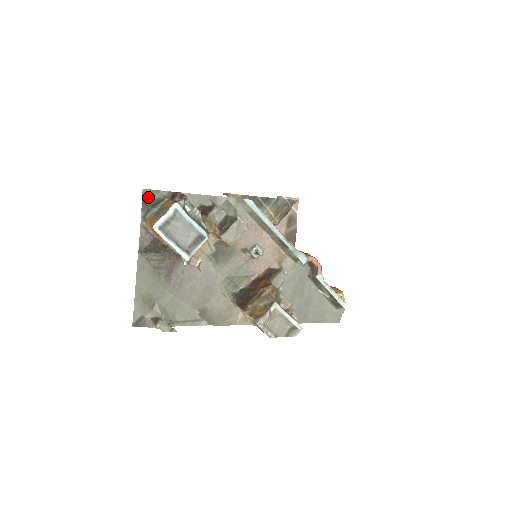
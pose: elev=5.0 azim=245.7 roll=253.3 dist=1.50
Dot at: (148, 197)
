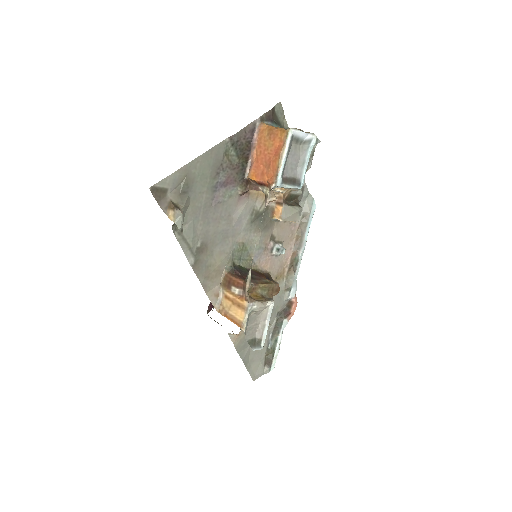
Dot at: (276, 112)
